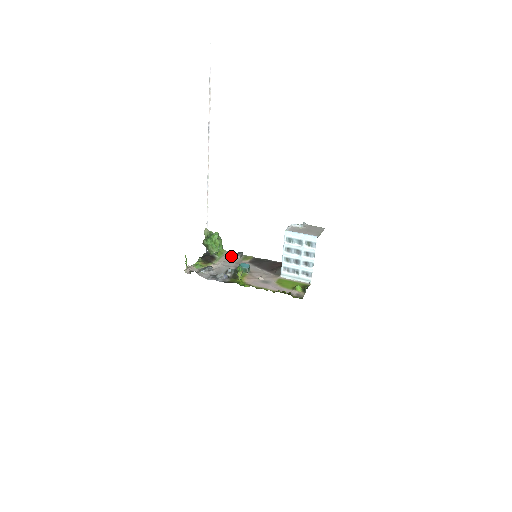
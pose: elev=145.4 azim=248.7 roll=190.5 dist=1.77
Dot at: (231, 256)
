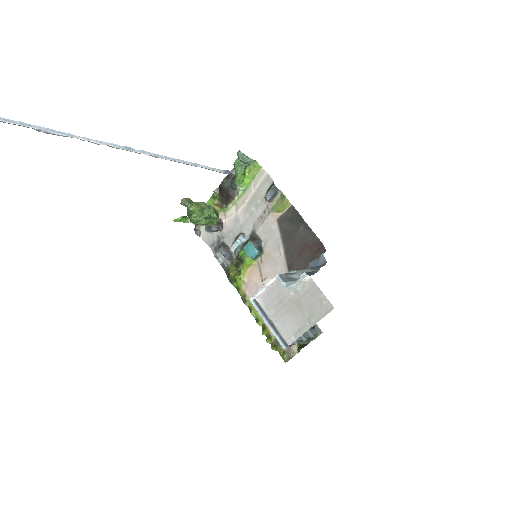
Dot at: (263, 188)
